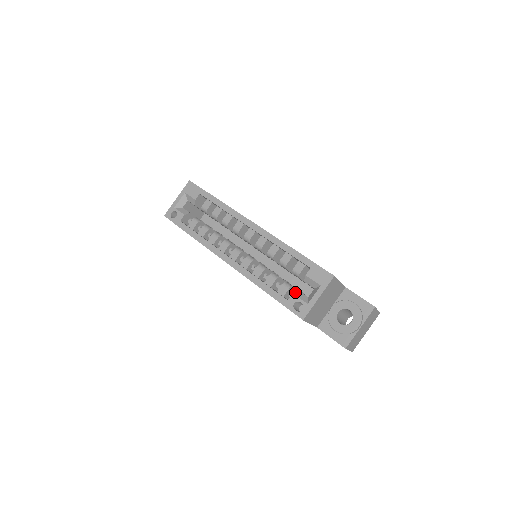
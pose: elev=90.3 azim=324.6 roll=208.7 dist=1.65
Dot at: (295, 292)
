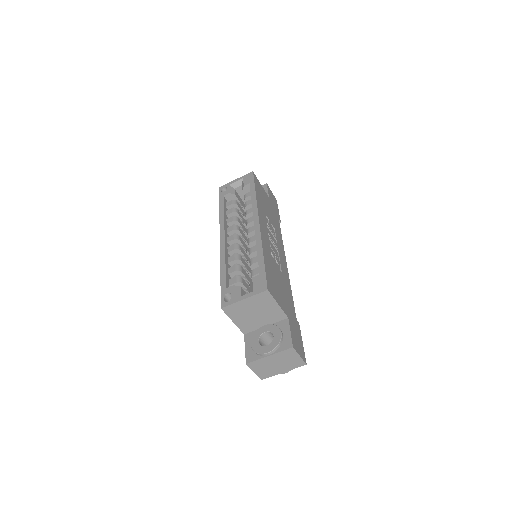
Dot at: (236, 286)
